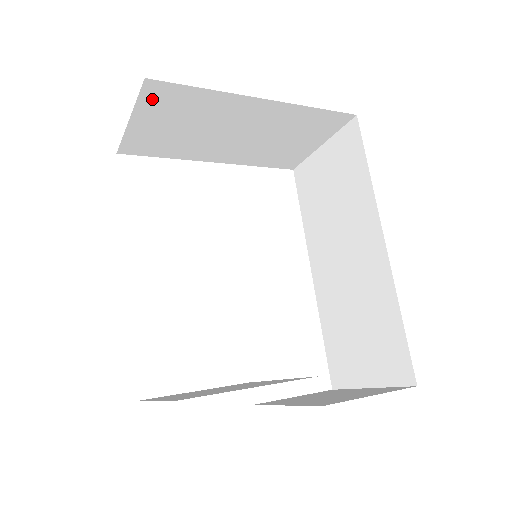
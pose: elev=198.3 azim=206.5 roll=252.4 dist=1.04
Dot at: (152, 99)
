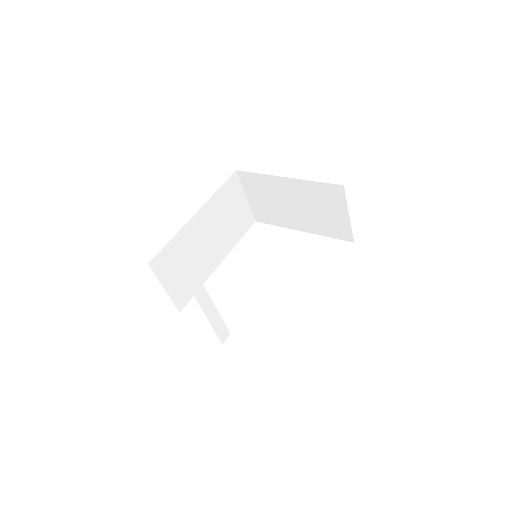
Dot at: (246, 182)
